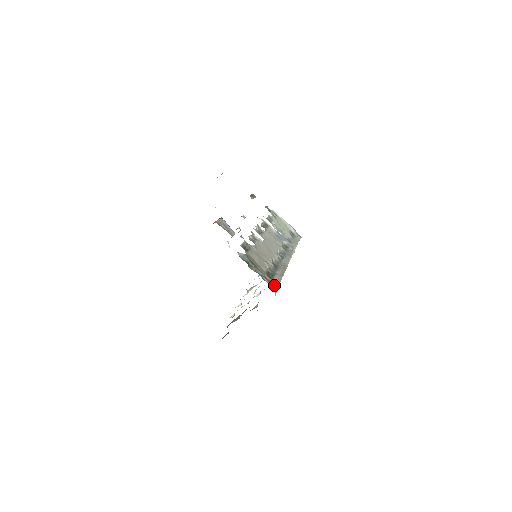
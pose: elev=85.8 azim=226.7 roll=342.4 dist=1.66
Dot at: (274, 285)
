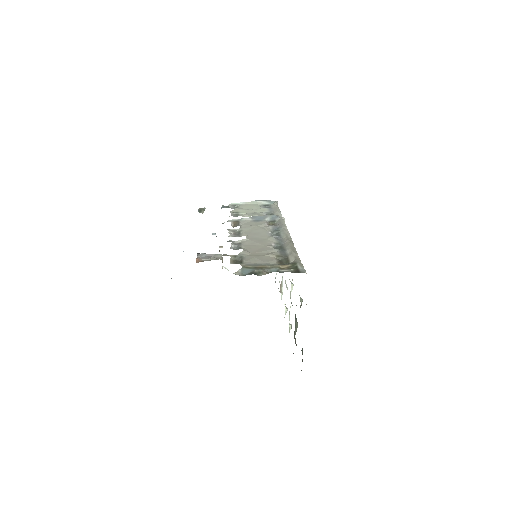
Dot at: (297, 267)
